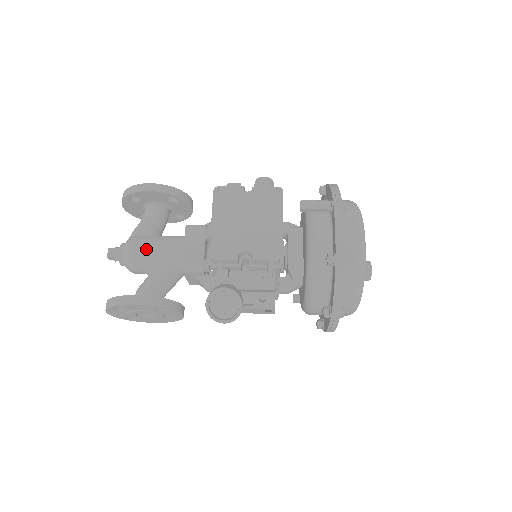
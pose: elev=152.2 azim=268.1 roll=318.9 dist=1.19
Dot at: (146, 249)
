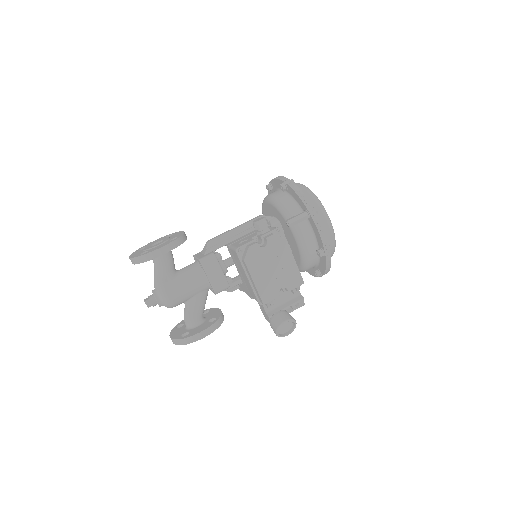
Dot at: (180, 293)
